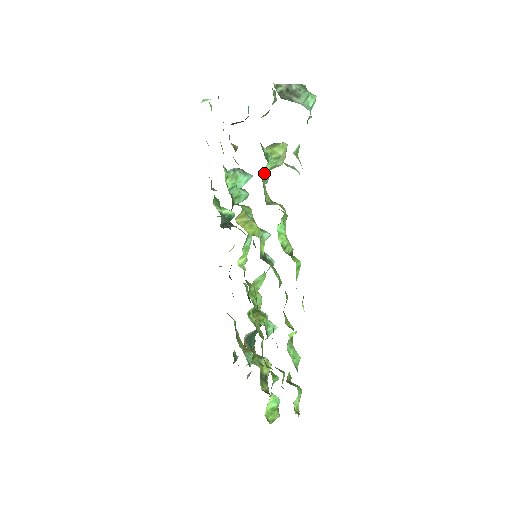
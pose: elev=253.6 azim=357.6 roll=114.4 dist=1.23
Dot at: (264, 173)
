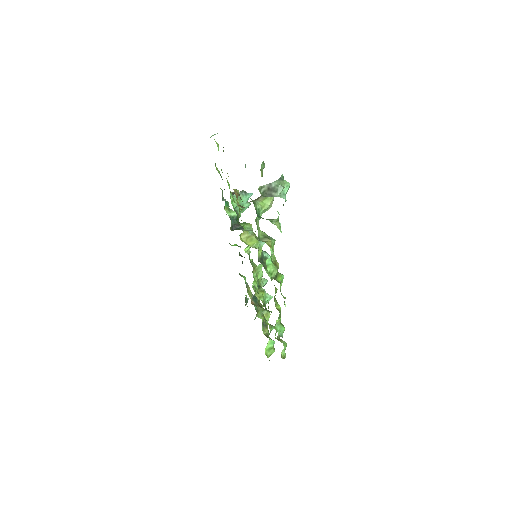
Dot at: occluded
